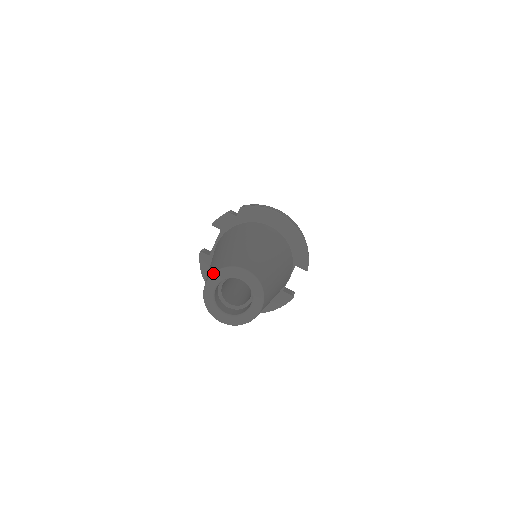
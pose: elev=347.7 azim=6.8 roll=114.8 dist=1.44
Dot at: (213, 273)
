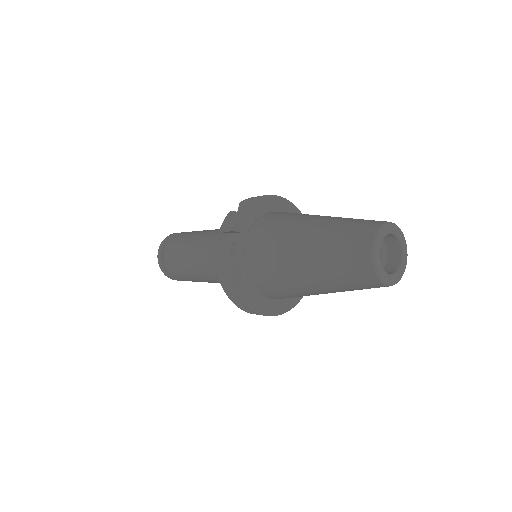
Dot at: (375, 236)
